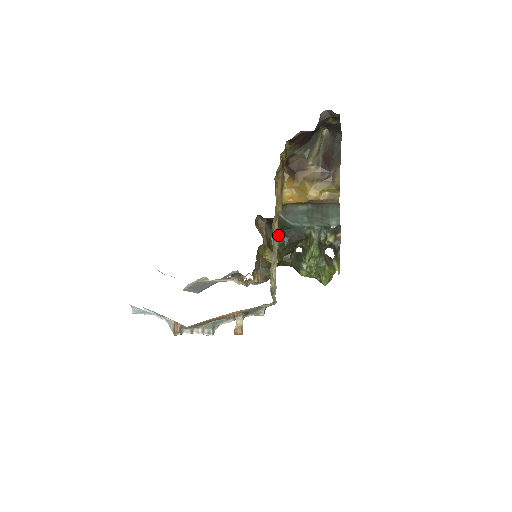
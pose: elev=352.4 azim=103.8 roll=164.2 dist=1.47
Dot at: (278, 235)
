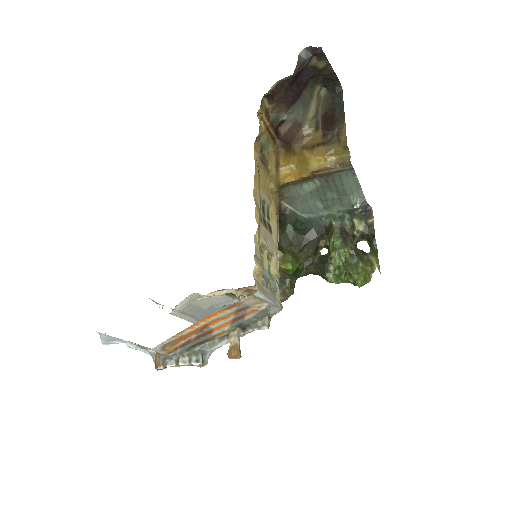
Dot at: (290, 233)
